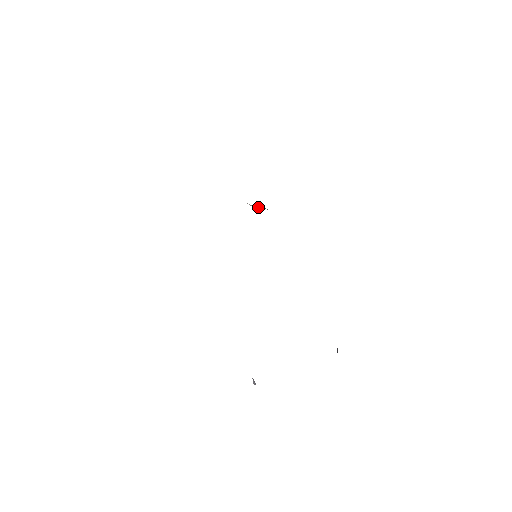
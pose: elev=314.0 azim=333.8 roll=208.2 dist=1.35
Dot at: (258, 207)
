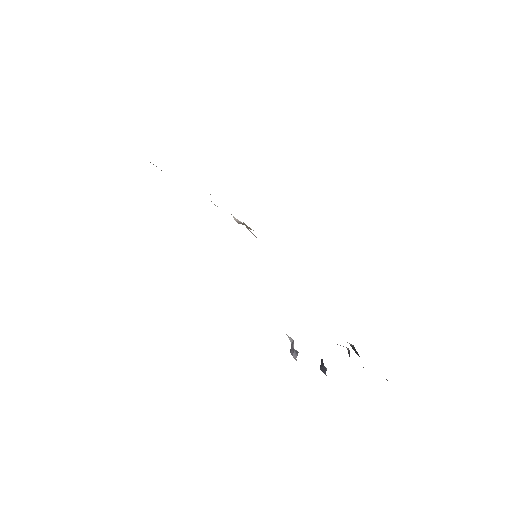
Dot at: (242, 223)
